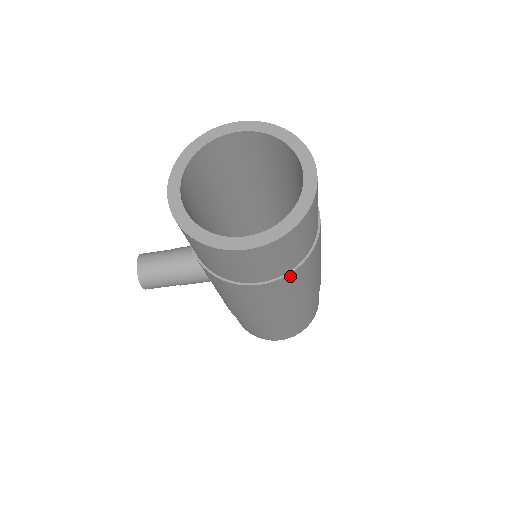
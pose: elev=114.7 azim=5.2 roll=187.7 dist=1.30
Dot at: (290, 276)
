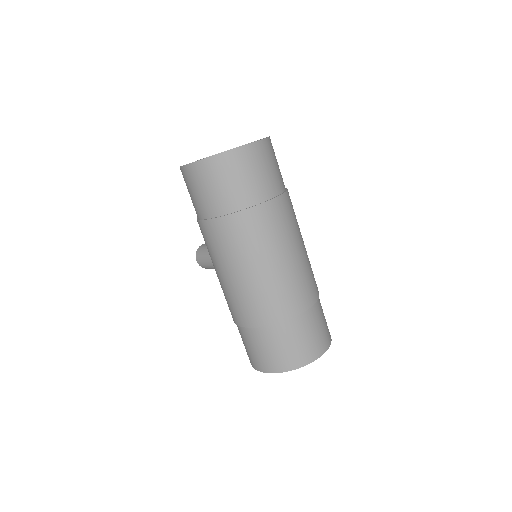
Dot at: (223, 222)
